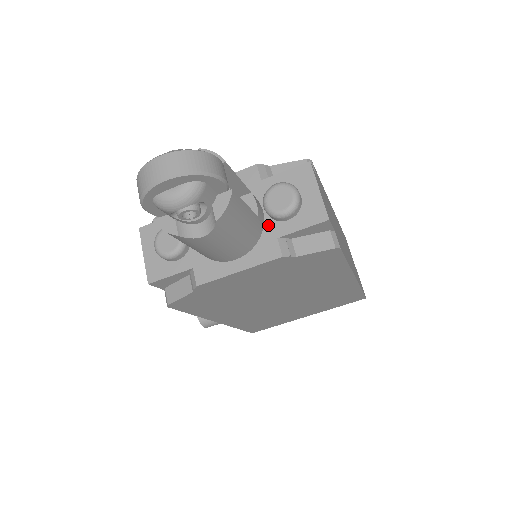
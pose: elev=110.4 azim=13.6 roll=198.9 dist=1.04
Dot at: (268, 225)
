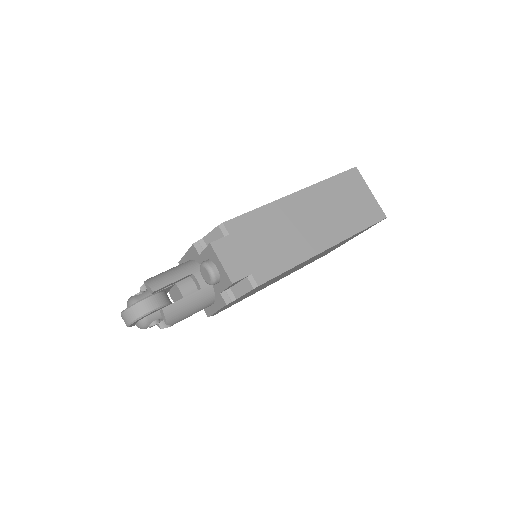
Dot at: (214, 285)
